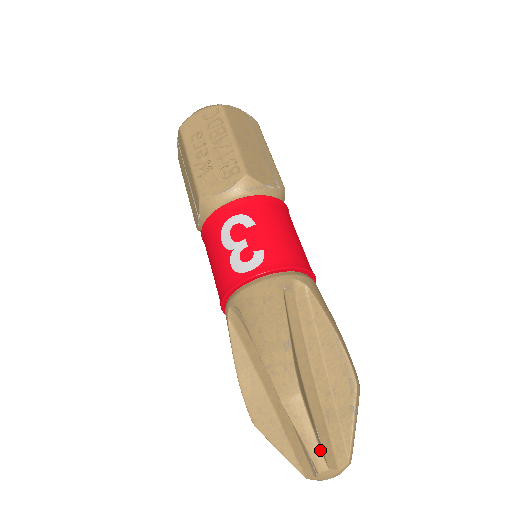
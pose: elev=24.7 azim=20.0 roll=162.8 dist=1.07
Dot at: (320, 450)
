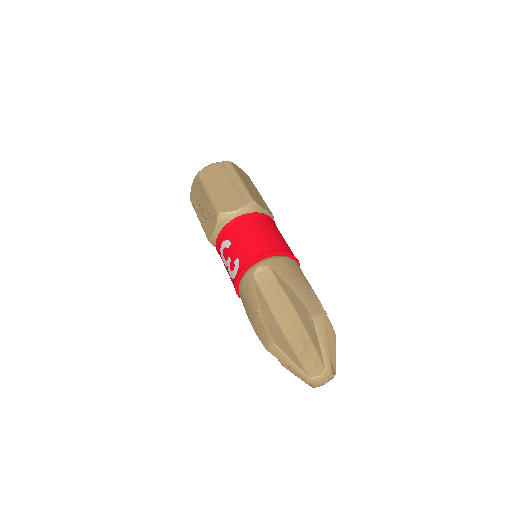
Dot at: (299, 369)
